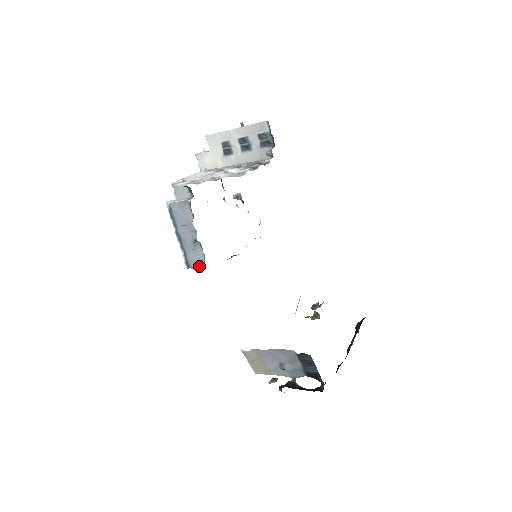
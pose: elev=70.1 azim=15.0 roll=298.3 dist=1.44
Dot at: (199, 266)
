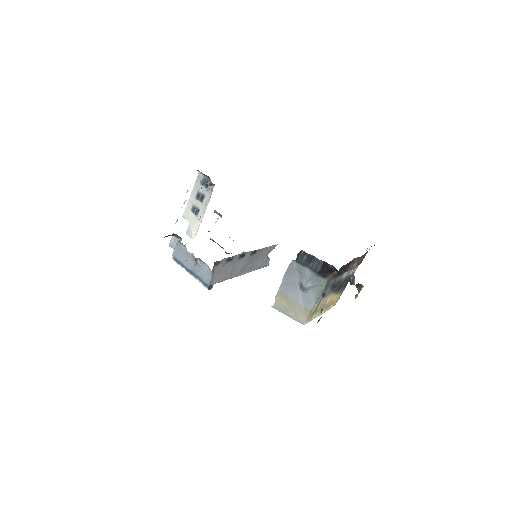
Dot at: (210, 277)
